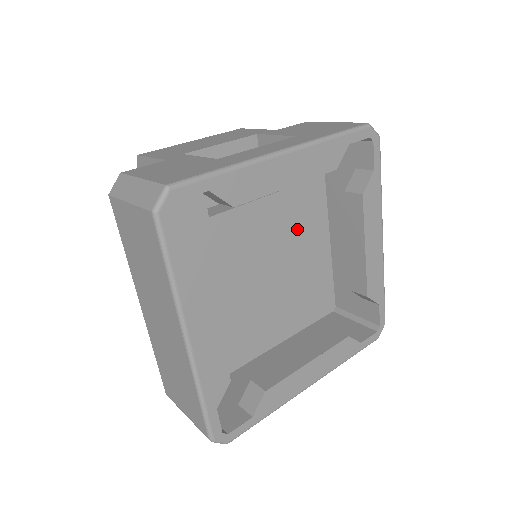
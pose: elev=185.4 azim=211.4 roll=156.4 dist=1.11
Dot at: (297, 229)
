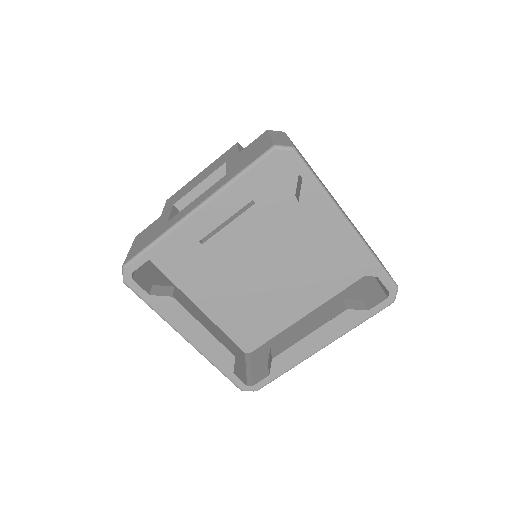
Dot at: (290, 223)
